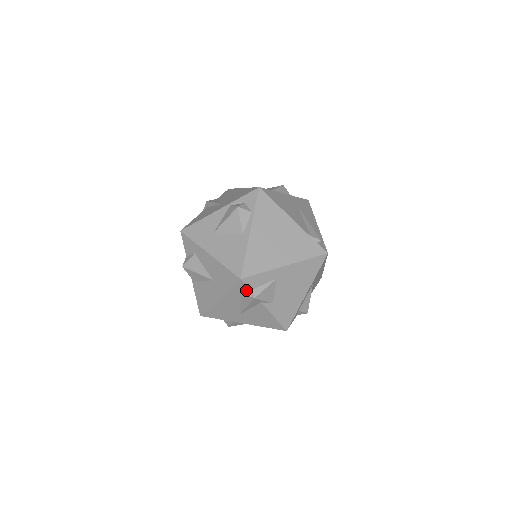
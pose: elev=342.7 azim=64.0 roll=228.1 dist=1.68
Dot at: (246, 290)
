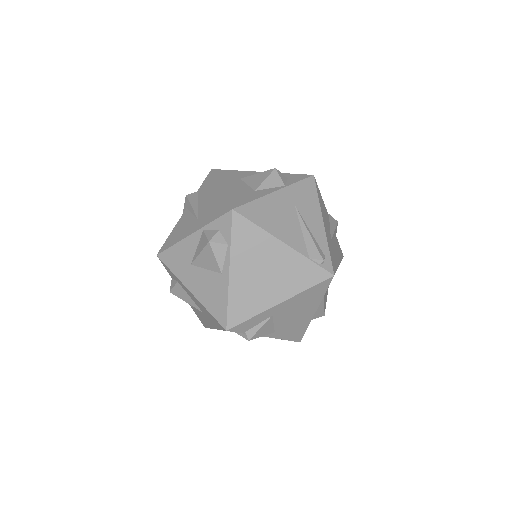
Dot at: occluded
